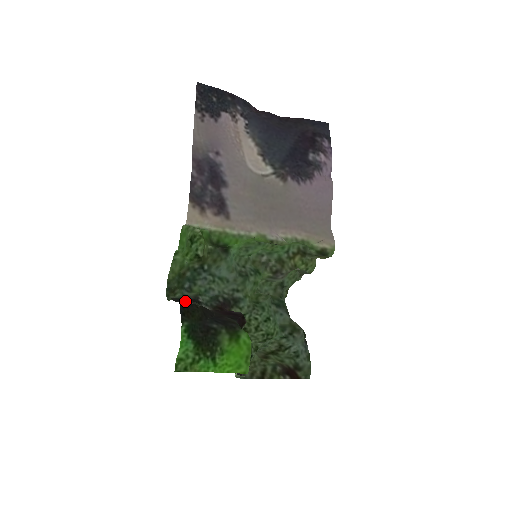
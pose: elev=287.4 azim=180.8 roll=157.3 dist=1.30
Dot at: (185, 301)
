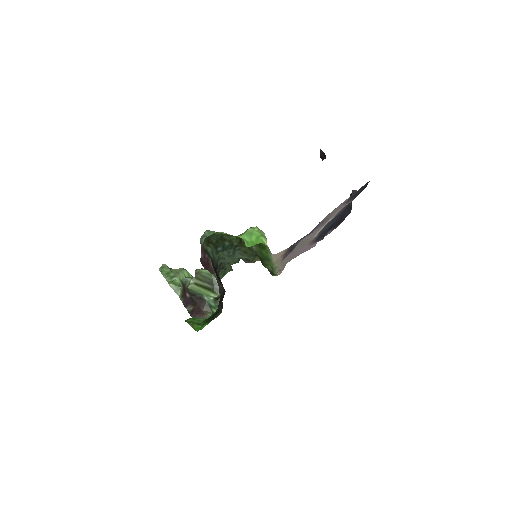
Dot at: occluded
